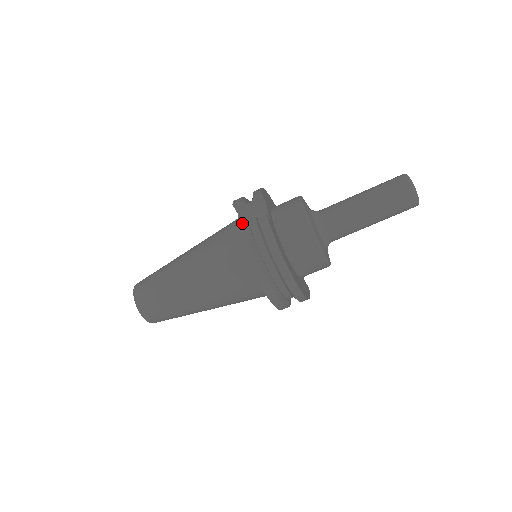
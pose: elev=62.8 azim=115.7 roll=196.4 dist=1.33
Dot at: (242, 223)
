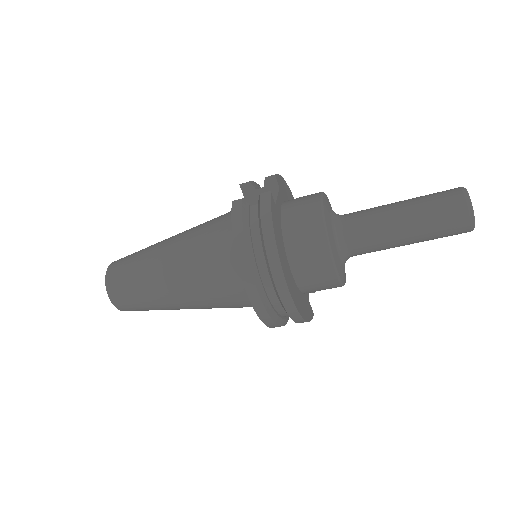
Dot at: (240, 200)
